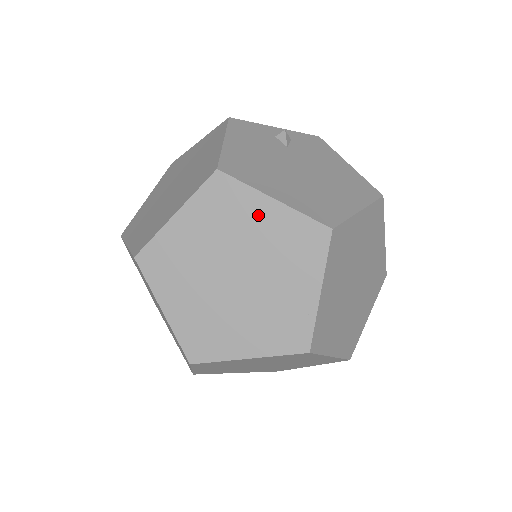
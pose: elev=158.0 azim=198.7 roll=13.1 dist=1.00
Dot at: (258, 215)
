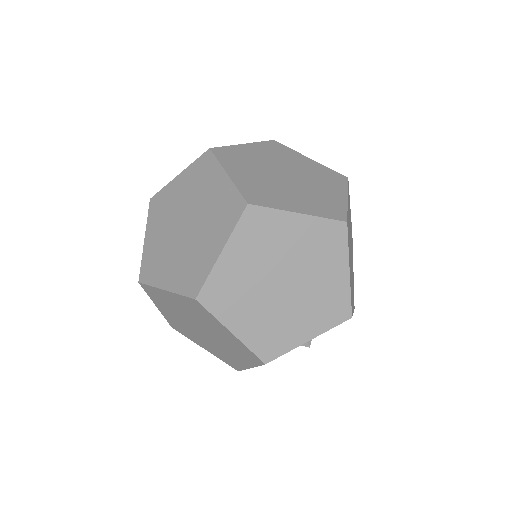
Dot at: (177, 189)
